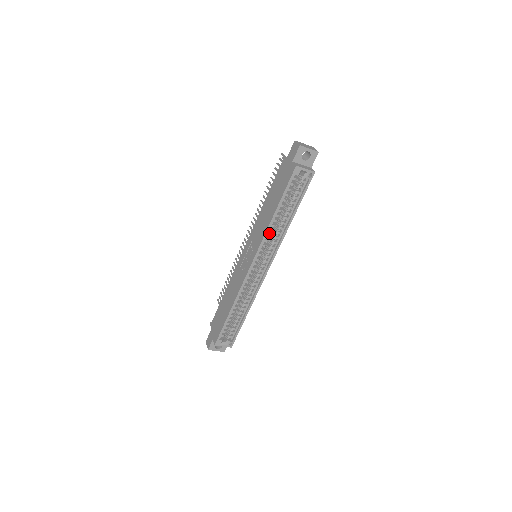
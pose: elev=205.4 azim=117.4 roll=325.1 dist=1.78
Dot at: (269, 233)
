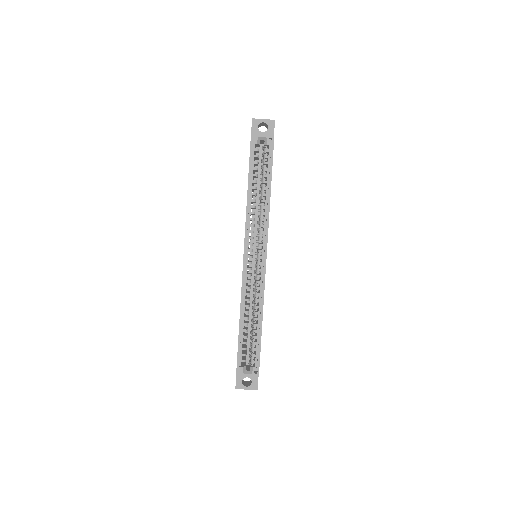
Dot at: (254, 218)
